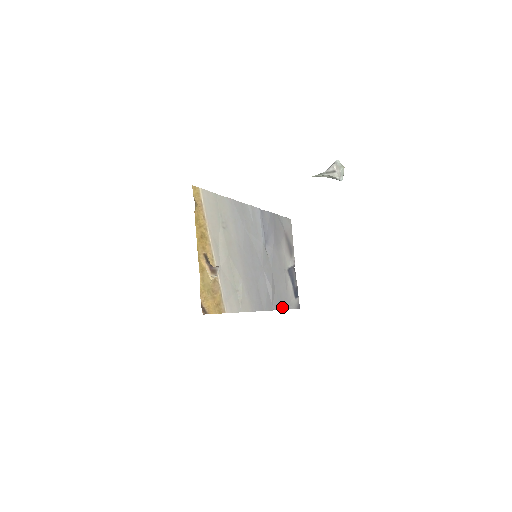
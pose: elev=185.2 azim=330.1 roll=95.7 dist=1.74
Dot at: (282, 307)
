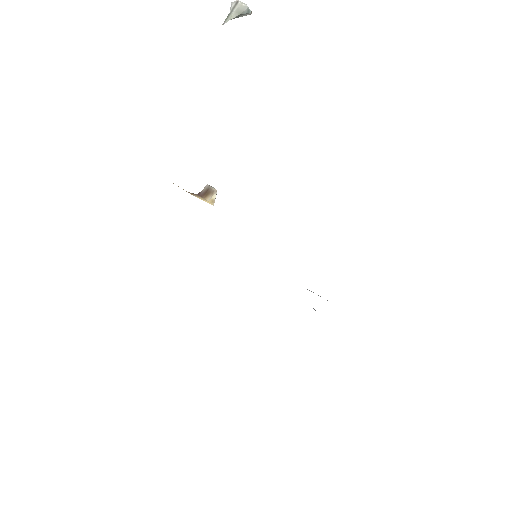
Dot at: occluded
